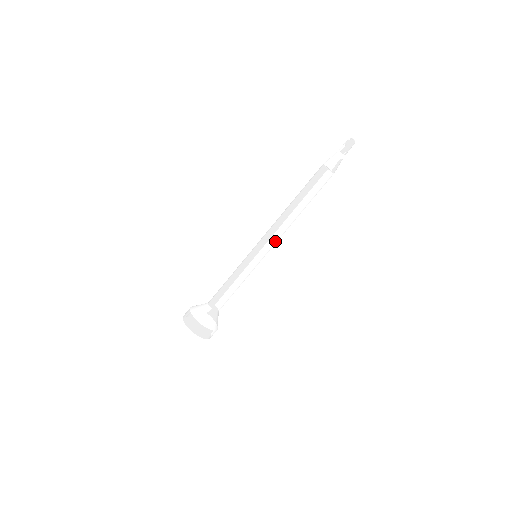
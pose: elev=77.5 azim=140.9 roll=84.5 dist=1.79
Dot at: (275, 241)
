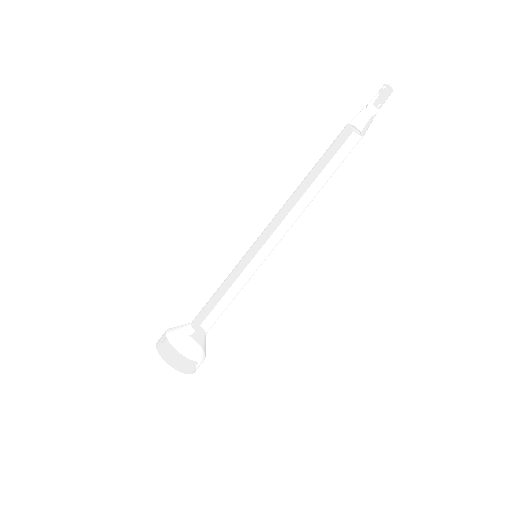
Dot at: (283, 234)
